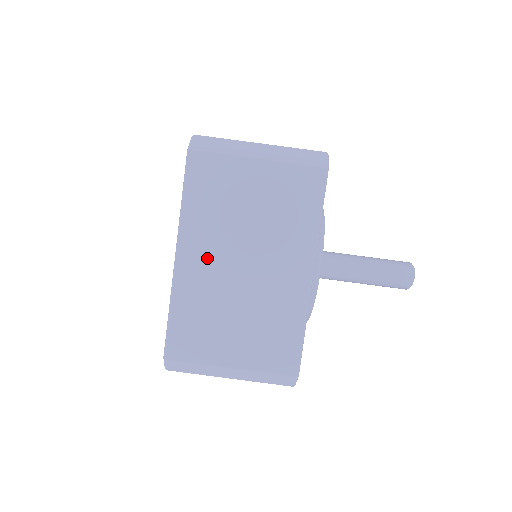
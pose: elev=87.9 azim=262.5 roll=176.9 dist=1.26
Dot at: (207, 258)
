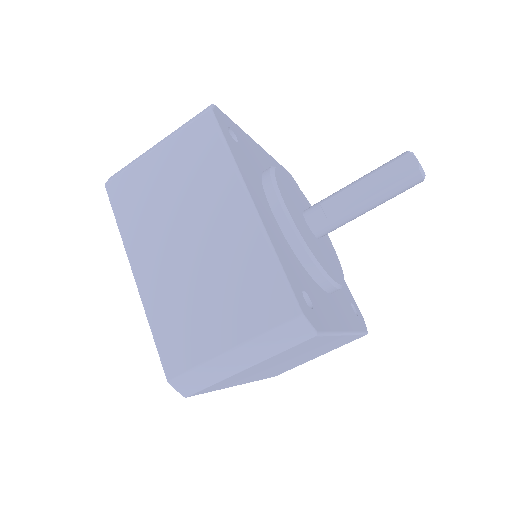
Dot at: (157, 257)
